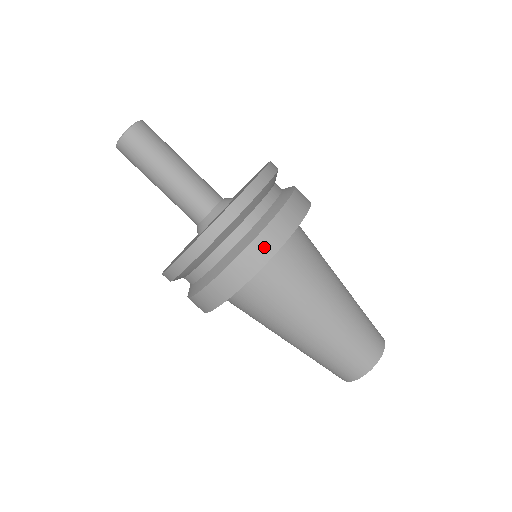
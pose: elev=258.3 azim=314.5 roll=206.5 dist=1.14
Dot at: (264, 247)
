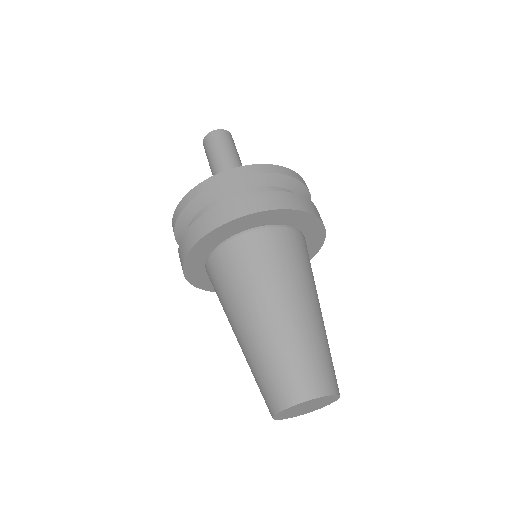
Dot at: (243, 206)
